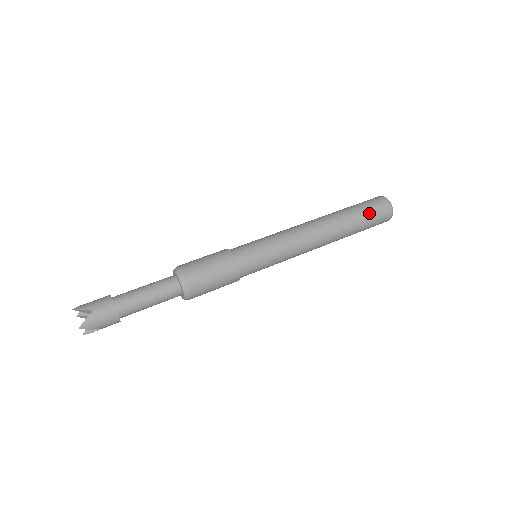
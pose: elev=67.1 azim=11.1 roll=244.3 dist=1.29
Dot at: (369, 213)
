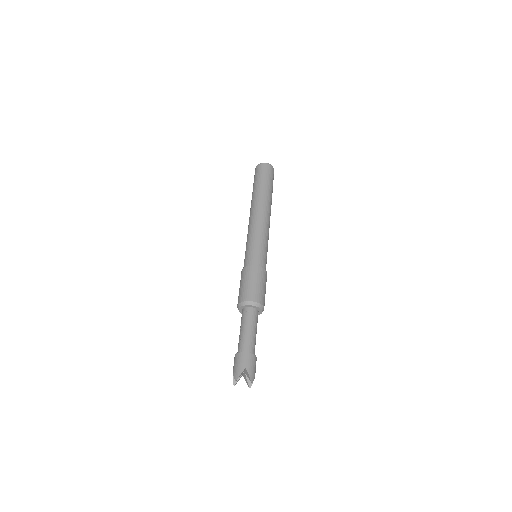
Dot at: (268, 178)
